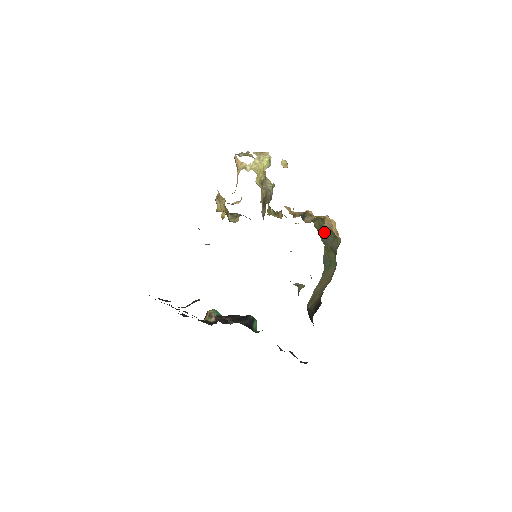
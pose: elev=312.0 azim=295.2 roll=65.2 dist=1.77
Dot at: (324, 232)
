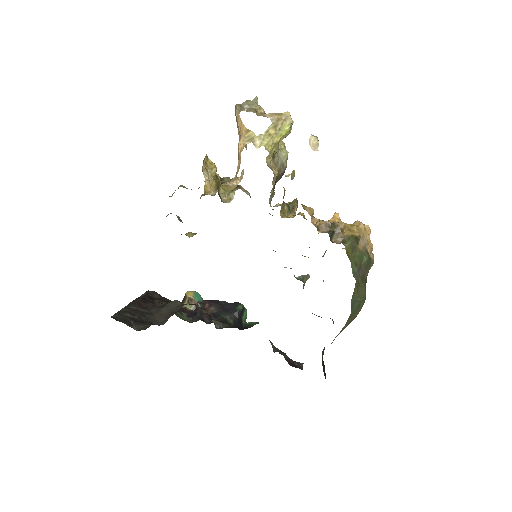
Dot at: (357, 259)
